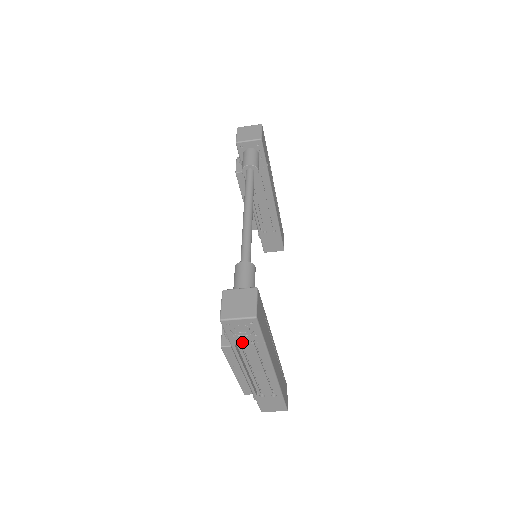
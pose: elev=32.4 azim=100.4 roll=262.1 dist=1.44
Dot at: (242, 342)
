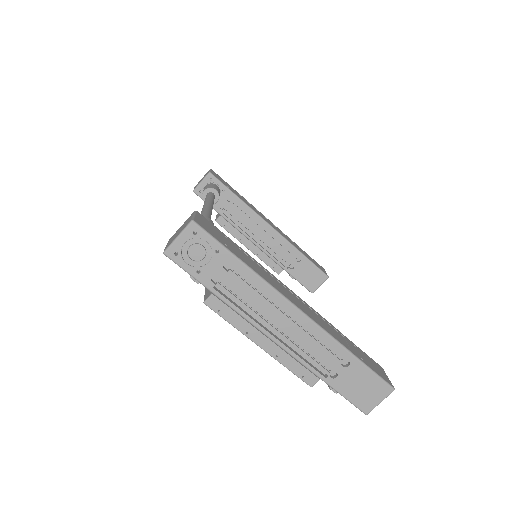
Dot at: (223, 282)
